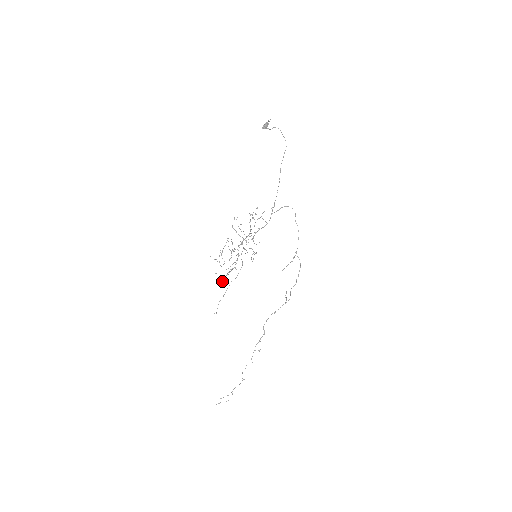
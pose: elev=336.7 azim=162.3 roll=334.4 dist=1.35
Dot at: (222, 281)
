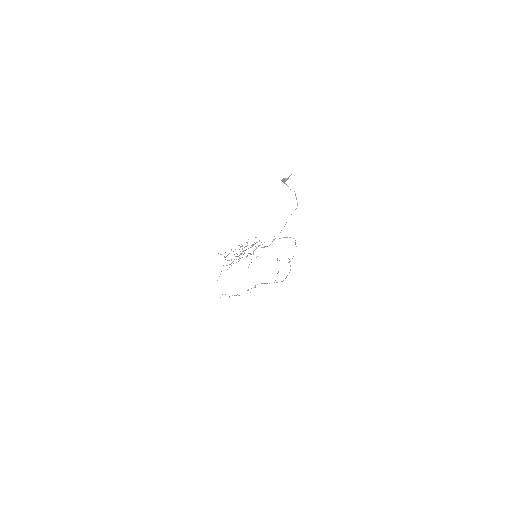
Dot at: occluded
